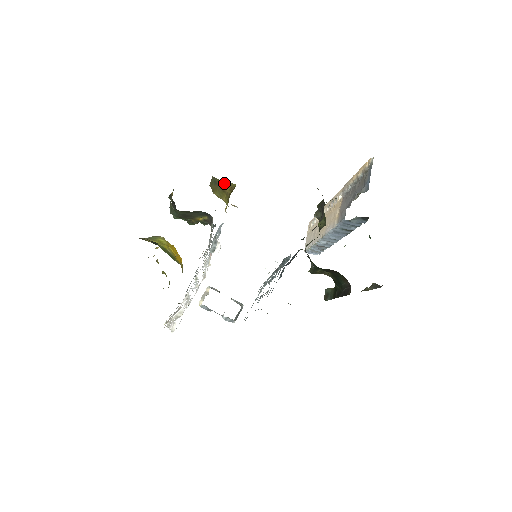
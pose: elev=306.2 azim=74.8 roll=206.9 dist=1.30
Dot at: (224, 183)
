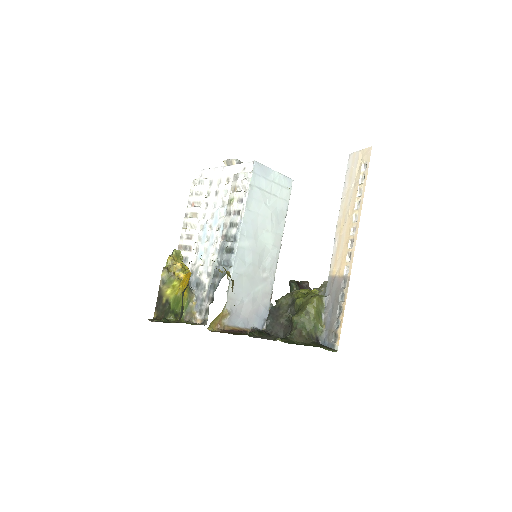
Dot at: occluded
